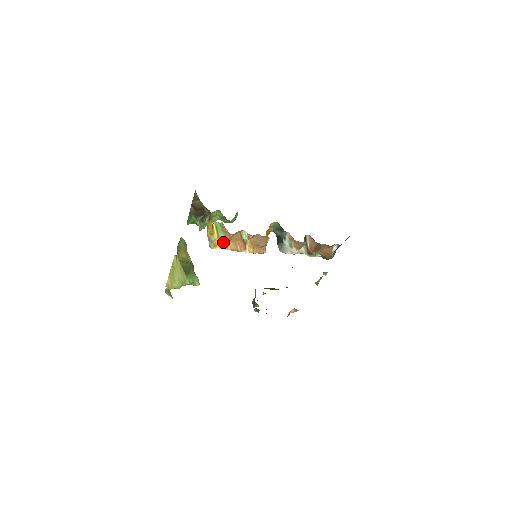
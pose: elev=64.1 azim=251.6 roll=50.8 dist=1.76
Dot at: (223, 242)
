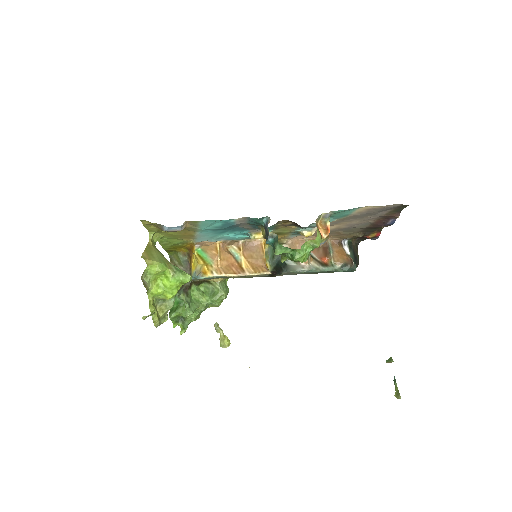
Dot at: (213, 267)
